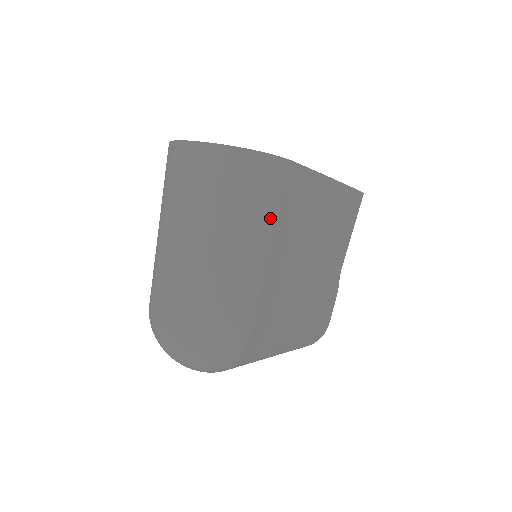
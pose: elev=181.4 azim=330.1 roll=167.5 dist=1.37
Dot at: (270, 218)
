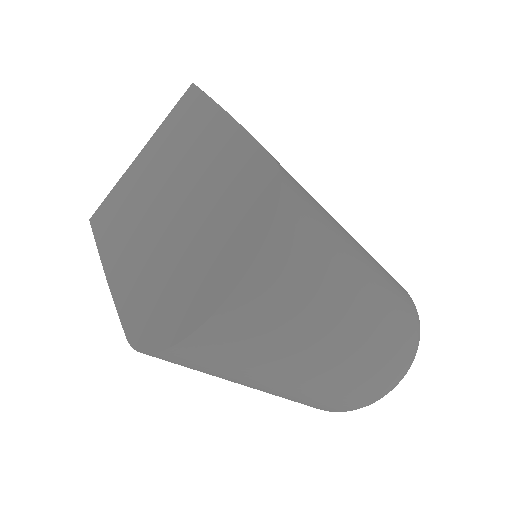
Dot at: (333, 222)
